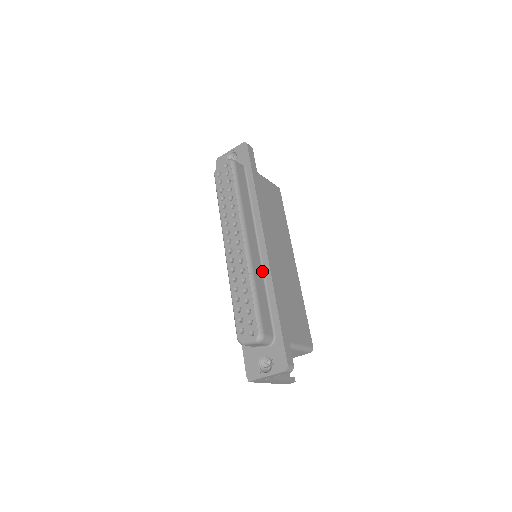
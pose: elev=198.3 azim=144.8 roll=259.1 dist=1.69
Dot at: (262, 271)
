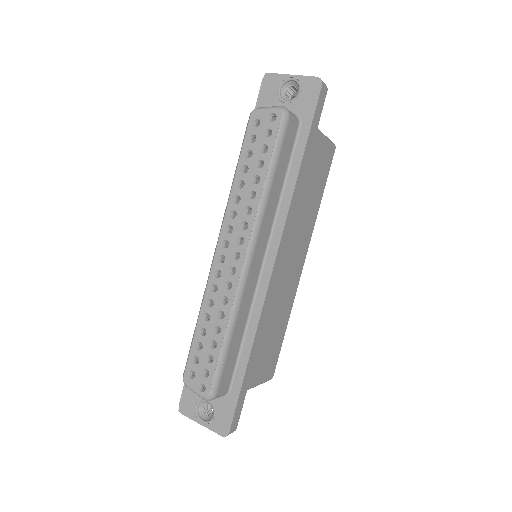
Dot at: (252, 302)
